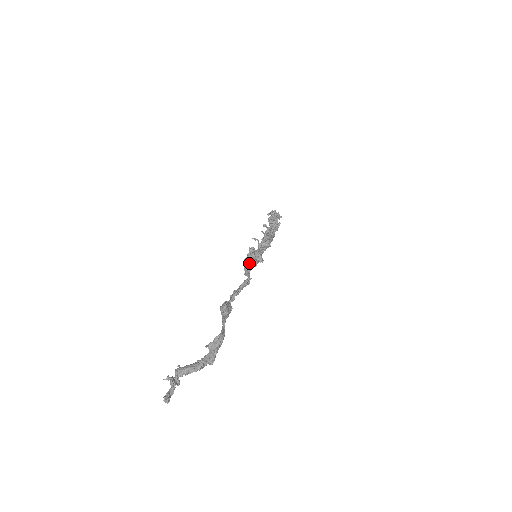
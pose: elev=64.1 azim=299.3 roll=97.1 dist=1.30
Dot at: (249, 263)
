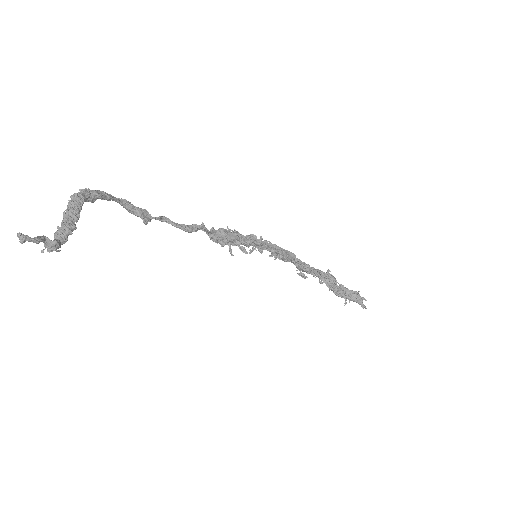
Dot at: (217, 236)
